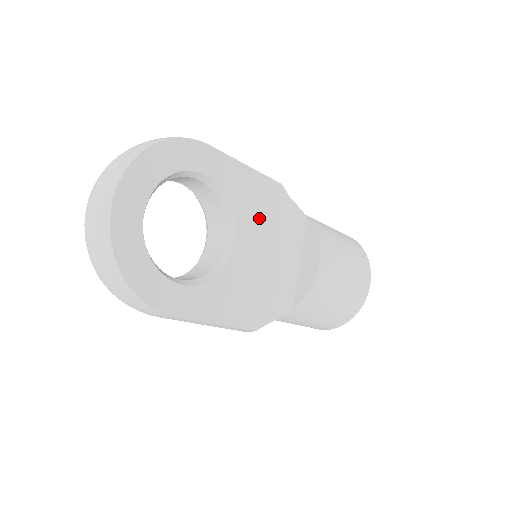
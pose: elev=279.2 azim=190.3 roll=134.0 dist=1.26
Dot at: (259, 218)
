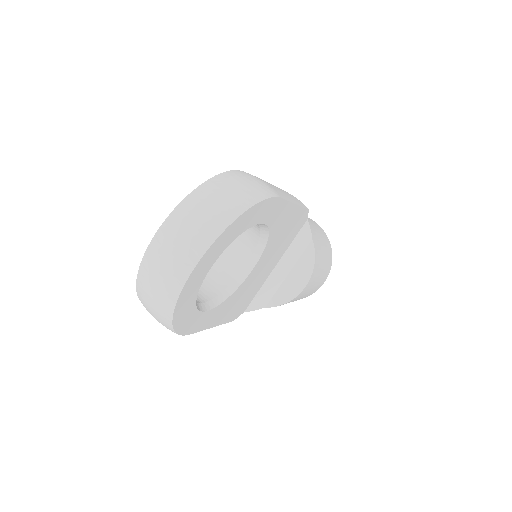
Dot at: (279, 242)
